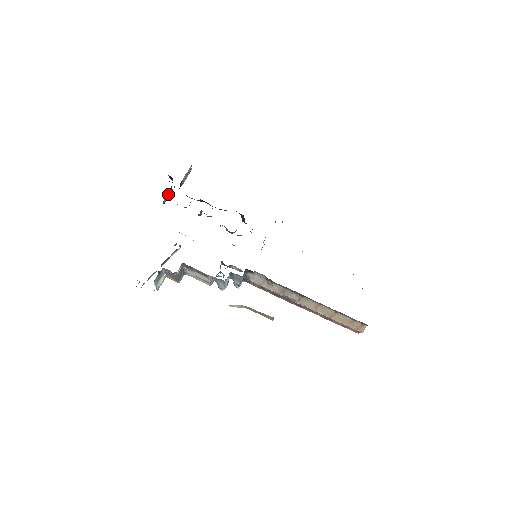
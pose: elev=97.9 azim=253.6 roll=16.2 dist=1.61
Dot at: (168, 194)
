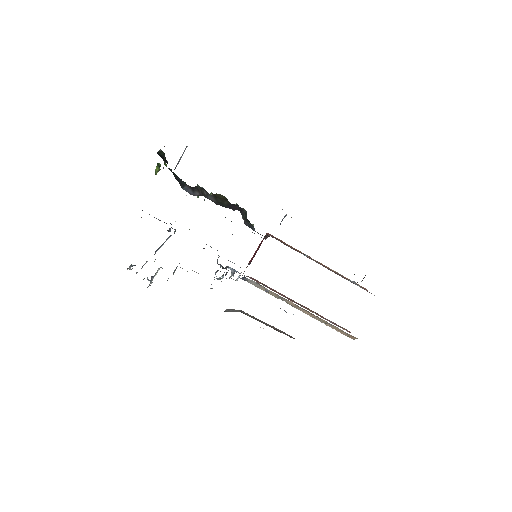
Dot at: (160, 164)
